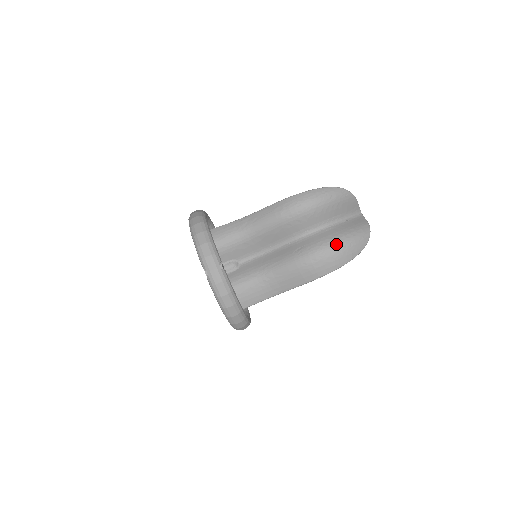
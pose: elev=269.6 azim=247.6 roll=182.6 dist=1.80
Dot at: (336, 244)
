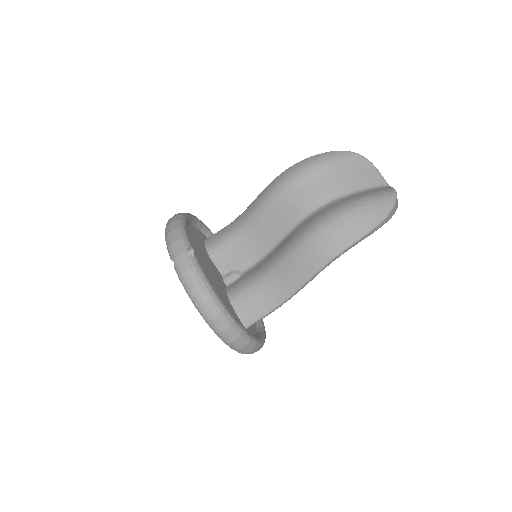
Dot at: (343, 211)
